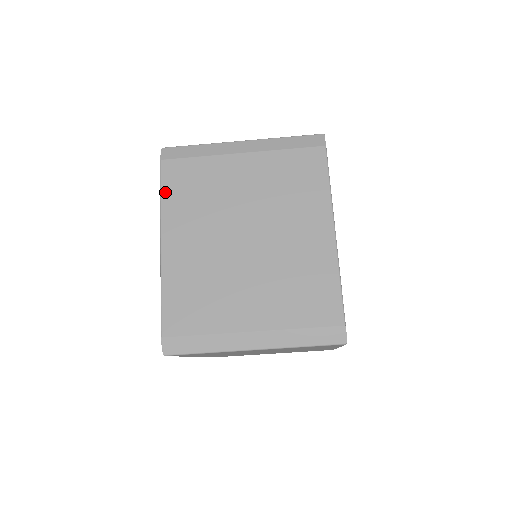
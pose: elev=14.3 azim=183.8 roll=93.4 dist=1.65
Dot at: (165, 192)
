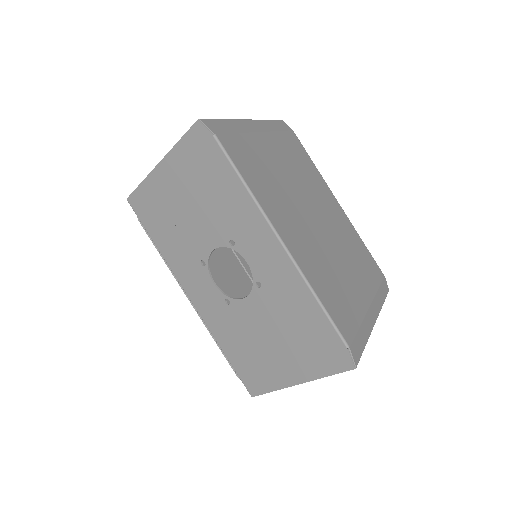
Dot at: (245, 176)
